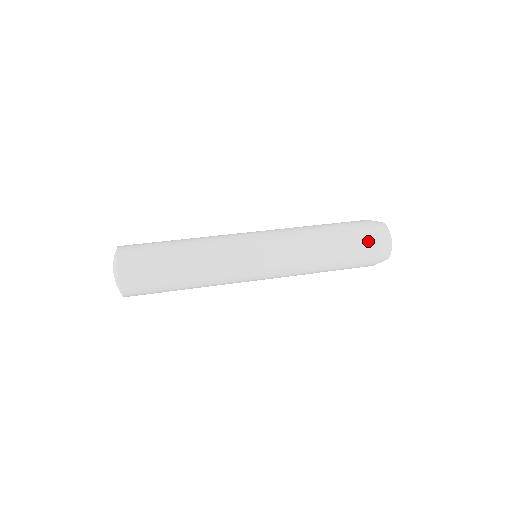
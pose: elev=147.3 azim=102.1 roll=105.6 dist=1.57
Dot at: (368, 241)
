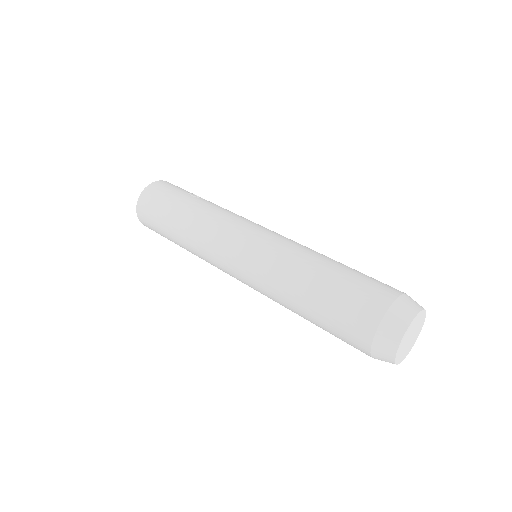
Dot at: (355, 335)
